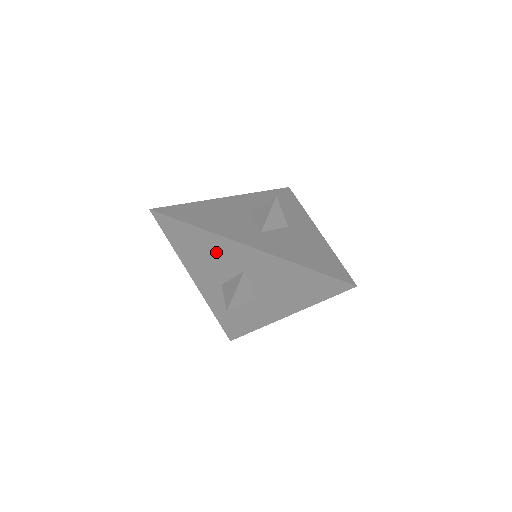
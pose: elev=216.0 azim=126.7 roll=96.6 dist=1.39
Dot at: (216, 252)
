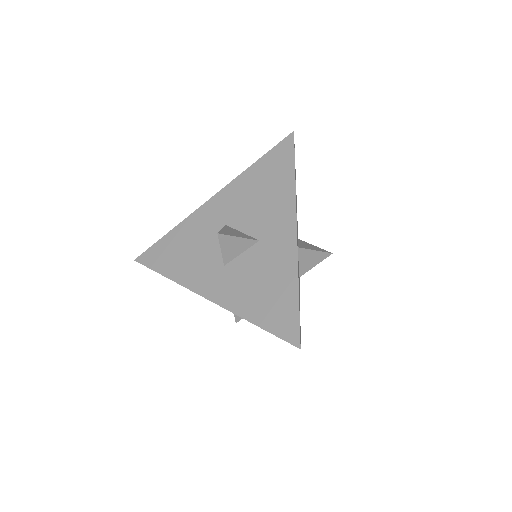
Dot at: occluded
